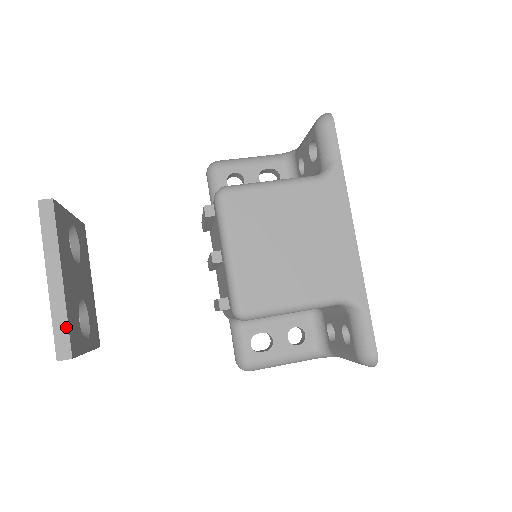
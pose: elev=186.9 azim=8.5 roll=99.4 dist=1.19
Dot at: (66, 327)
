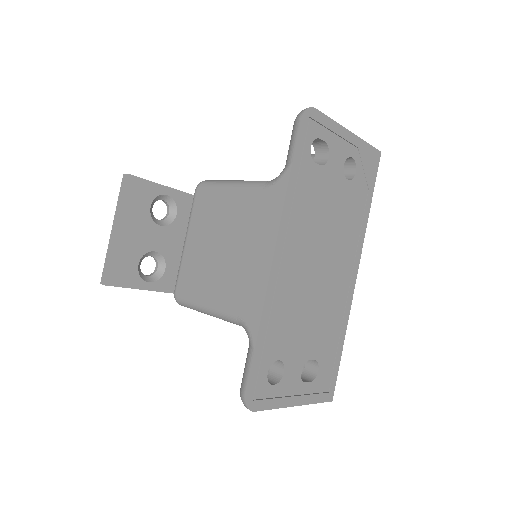
Dot at: (109, 263)
